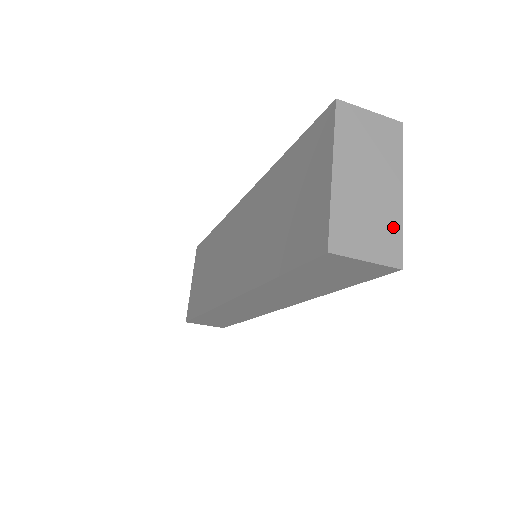
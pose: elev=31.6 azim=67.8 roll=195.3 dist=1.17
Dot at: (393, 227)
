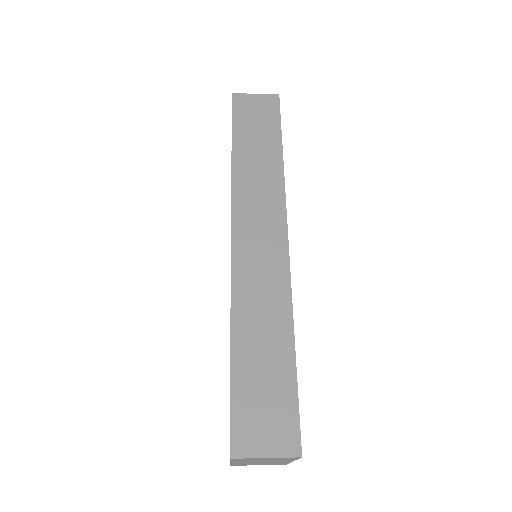
Dot at: (281, 463)
